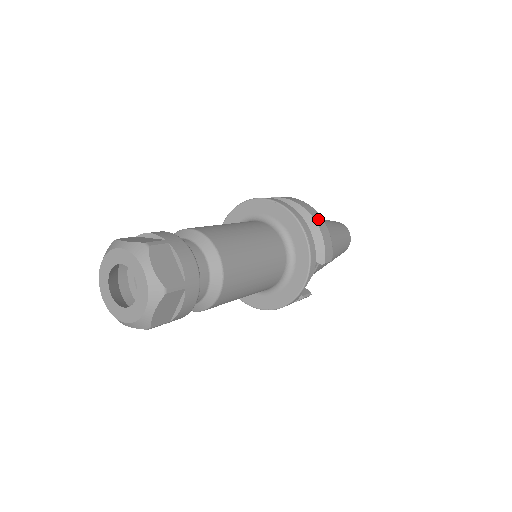
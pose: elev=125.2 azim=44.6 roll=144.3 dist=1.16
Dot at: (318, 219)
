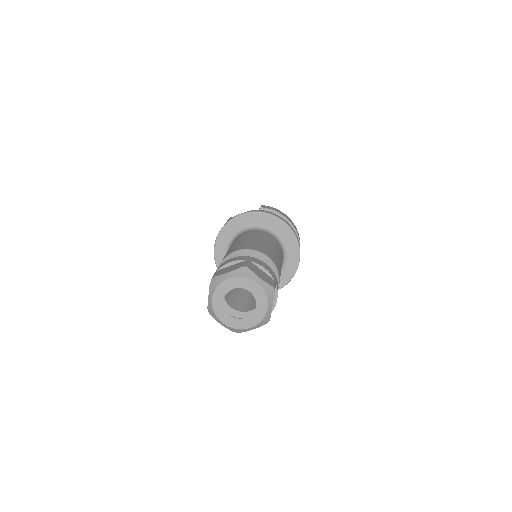
Dot at: occluded
